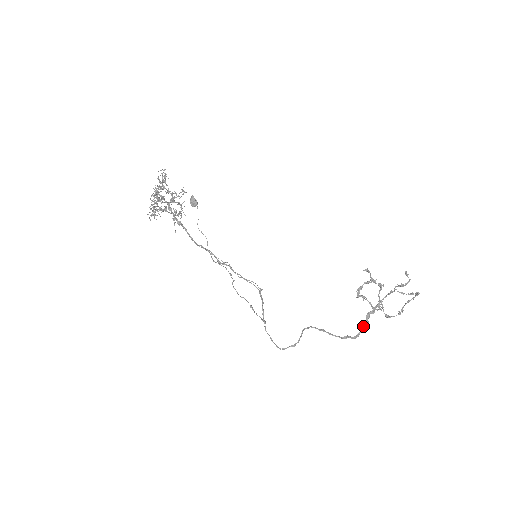
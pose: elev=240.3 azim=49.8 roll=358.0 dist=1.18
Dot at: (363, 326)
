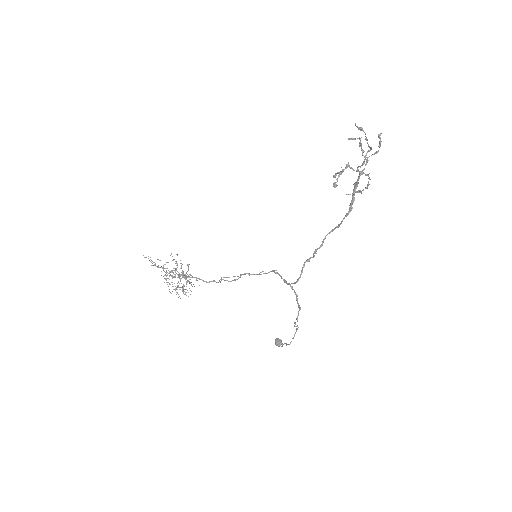
Dot at: (353, 189)
